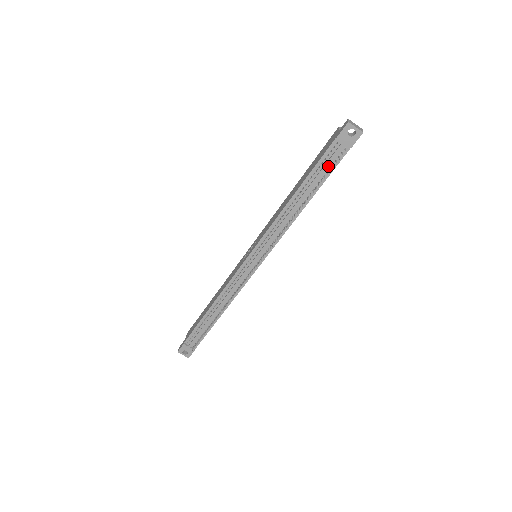
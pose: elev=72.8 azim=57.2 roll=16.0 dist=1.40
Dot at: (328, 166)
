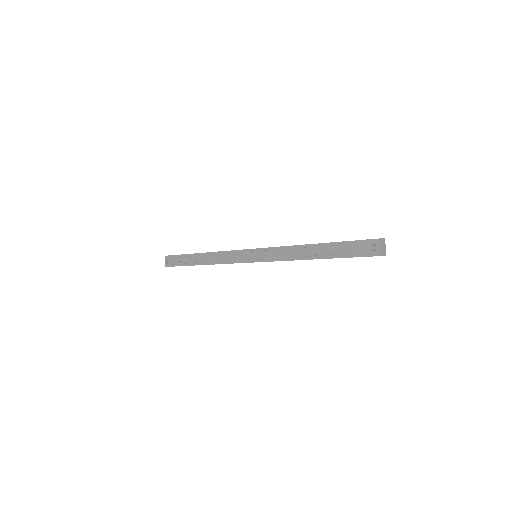
Dot at: (342, 251)
